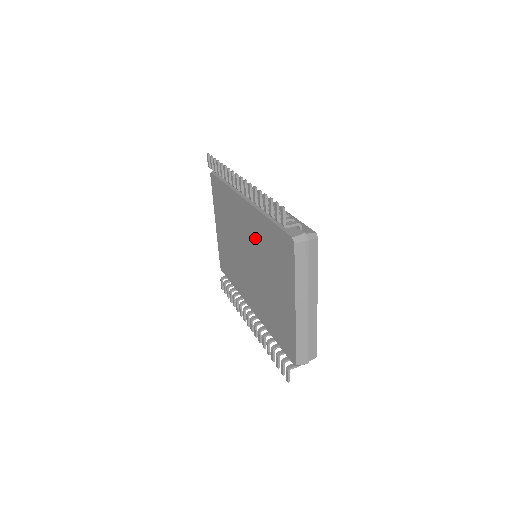
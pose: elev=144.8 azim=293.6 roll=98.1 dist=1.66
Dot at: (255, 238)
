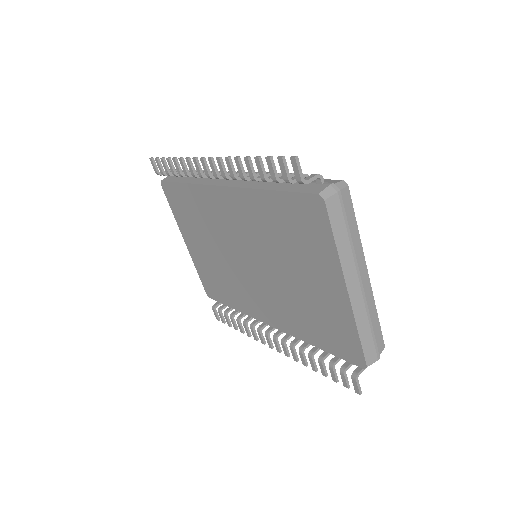
Dot at: (253, 229)
